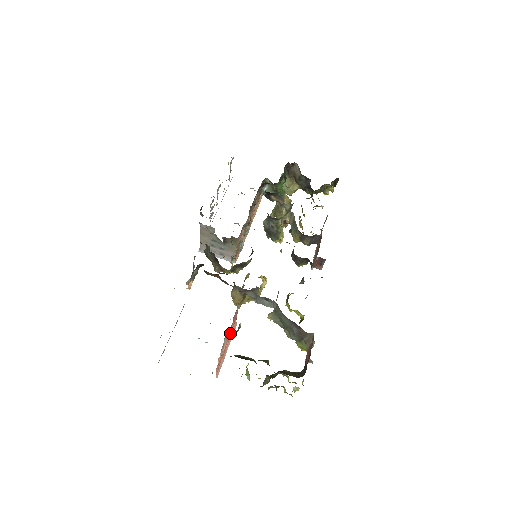
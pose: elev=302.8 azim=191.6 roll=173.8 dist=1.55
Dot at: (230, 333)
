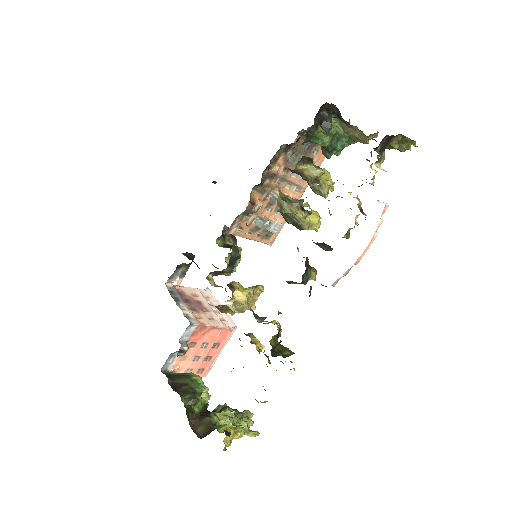
Dot at: (209, 342)
